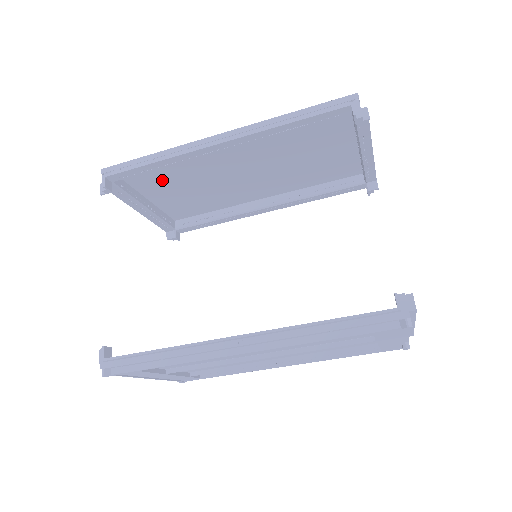
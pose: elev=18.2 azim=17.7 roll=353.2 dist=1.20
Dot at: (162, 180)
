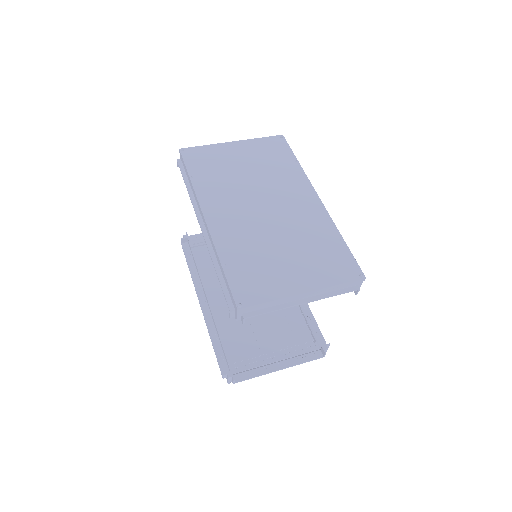
Dot at: (222, 164)
